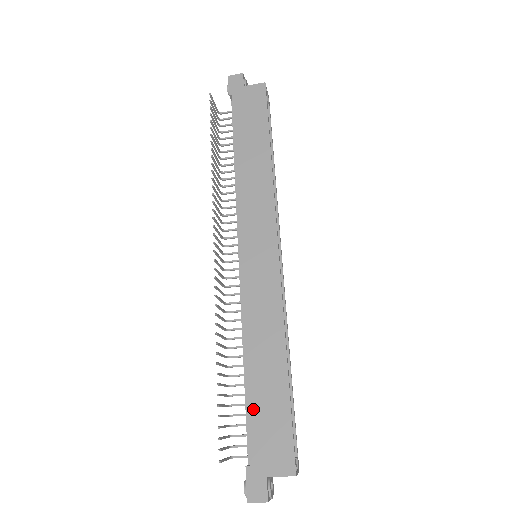
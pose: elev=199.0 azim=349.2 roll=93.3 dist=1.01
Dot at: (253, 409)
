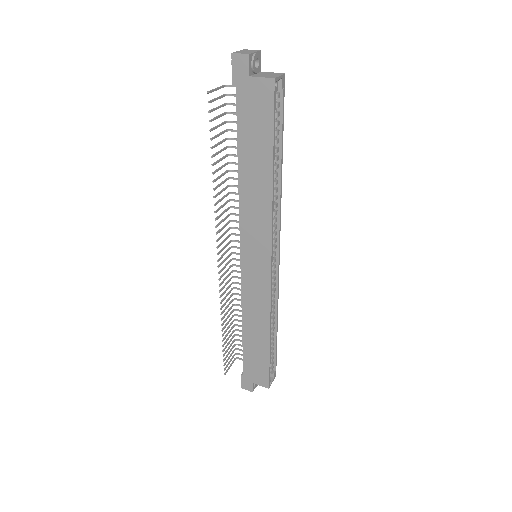
Dot at: (246, 353)
